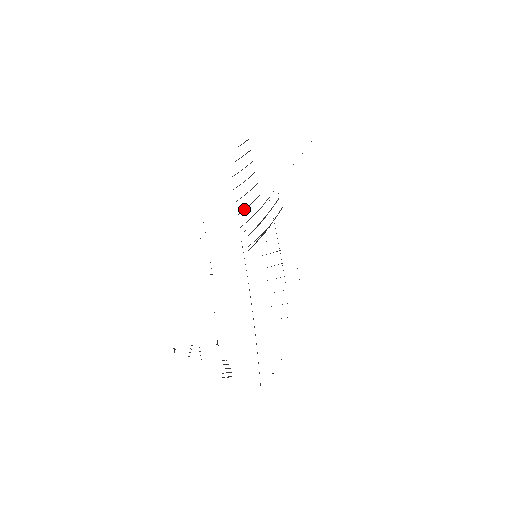
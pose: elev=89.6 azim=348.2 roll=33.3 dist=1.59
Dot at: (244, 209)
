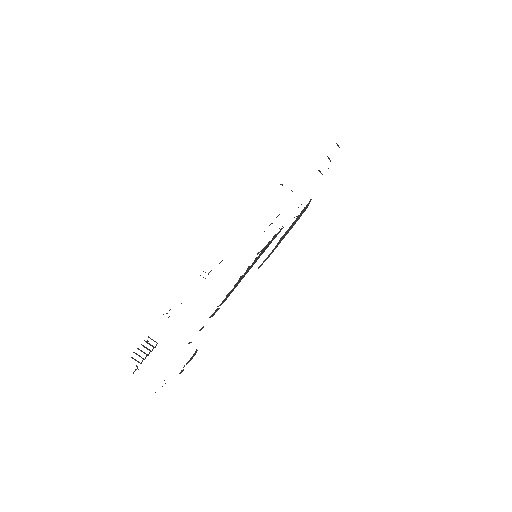
Dot at: occluded
